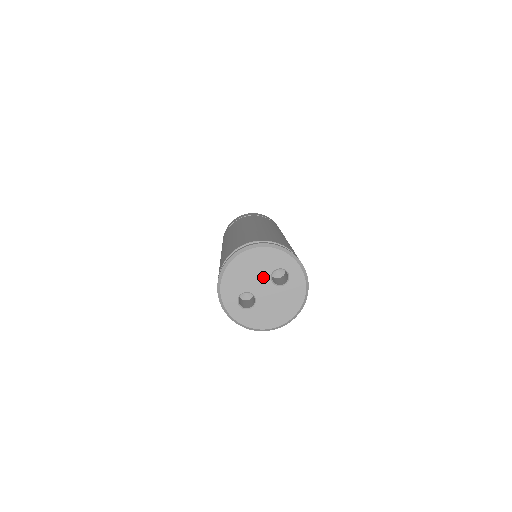
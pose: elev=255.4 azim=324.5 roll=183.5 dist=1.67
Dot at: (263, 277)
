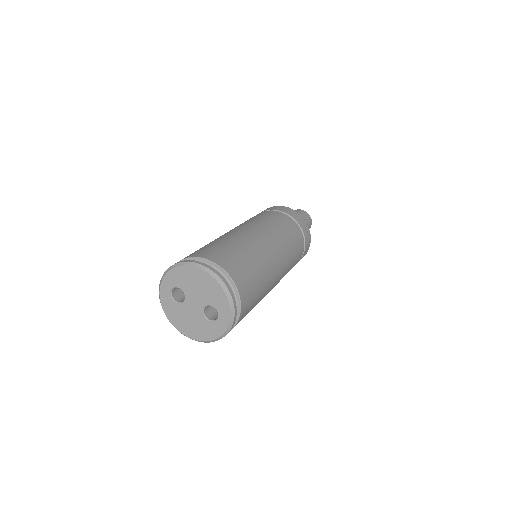
Dot at: (202, 299)
